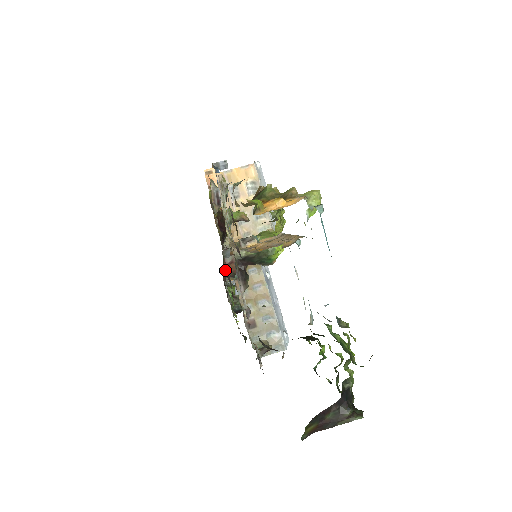
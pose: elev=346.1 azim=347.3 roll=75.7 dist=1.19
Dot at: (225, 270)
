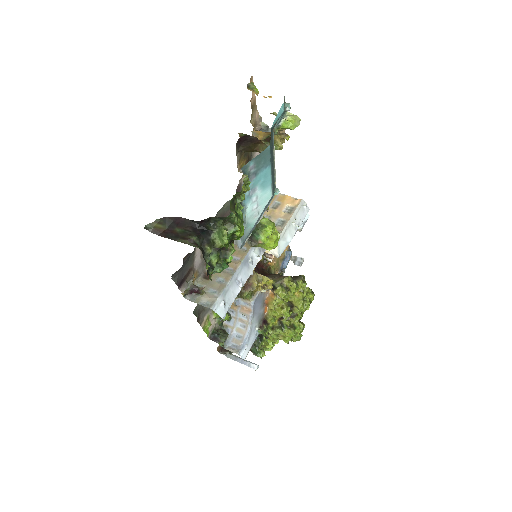
Dot at: occluded
